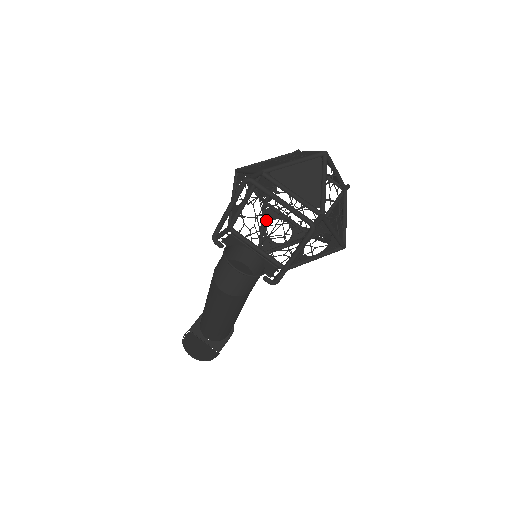
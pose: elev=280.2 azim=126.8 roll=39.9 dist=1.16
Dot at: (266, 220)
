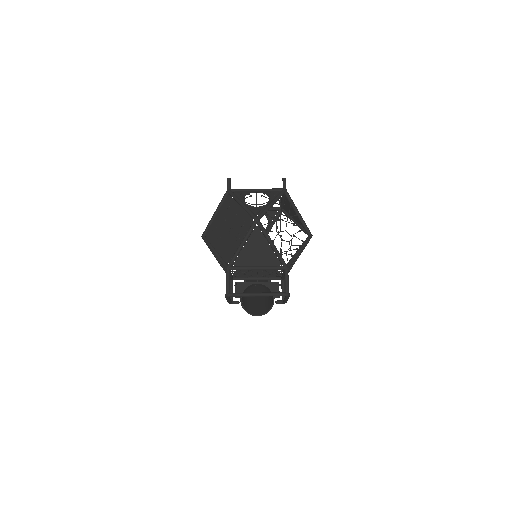
Dot at: occluded
